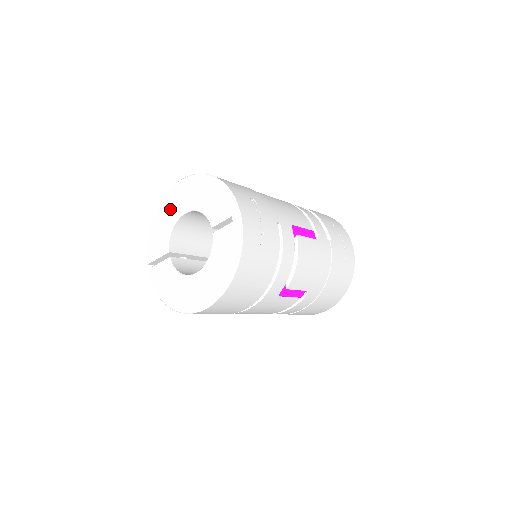
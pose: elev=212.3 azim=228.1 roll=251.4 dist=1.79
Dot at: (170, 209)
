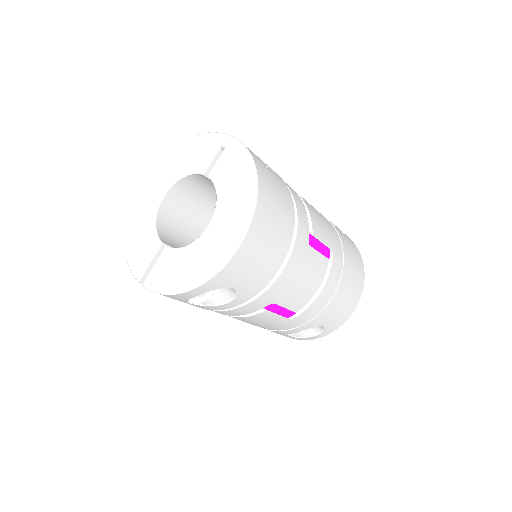
Dot at: (143, 209)
